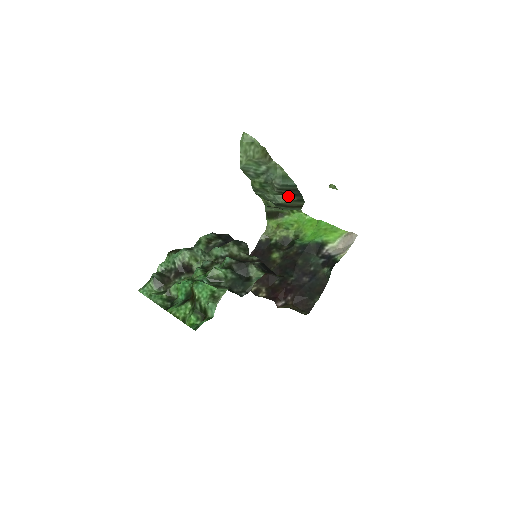
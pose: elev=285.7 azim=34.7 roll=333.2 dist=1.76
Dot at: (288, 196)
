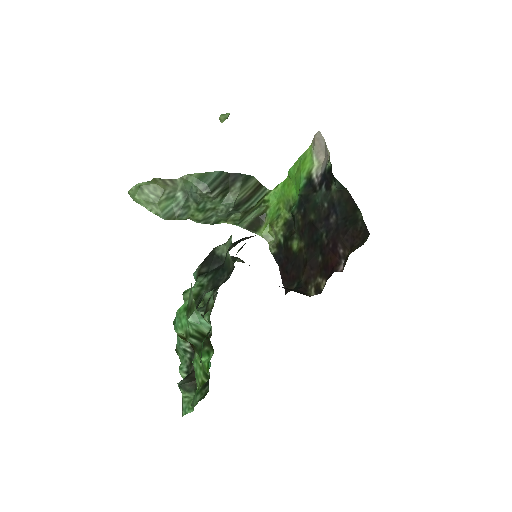
Dot at: (231, 189)
